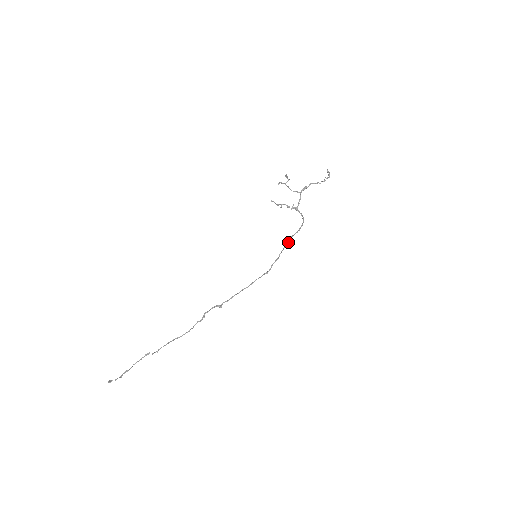
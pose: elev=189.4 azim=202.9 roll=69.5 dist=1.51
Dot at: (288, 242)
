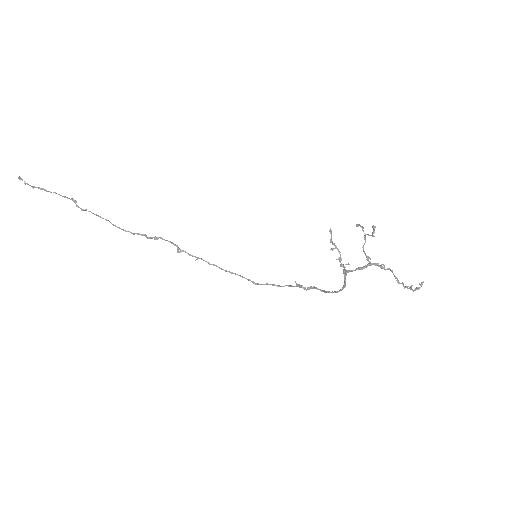
Dot at: (302, 287)
